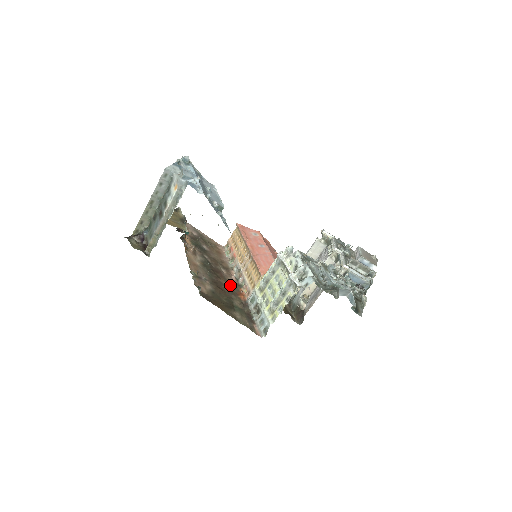
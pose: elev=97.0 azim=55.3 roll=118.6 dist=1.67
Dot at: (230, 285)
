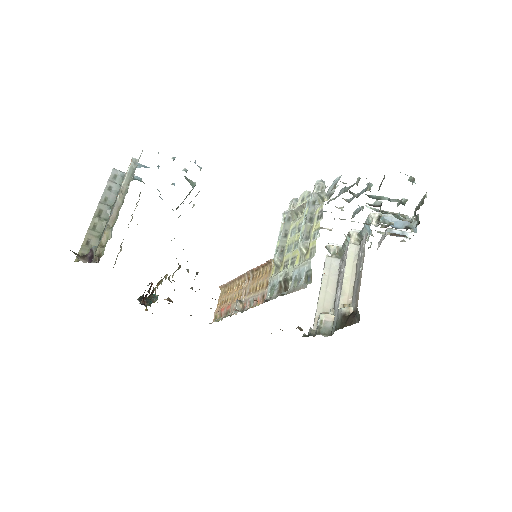
Dot at: occluded
